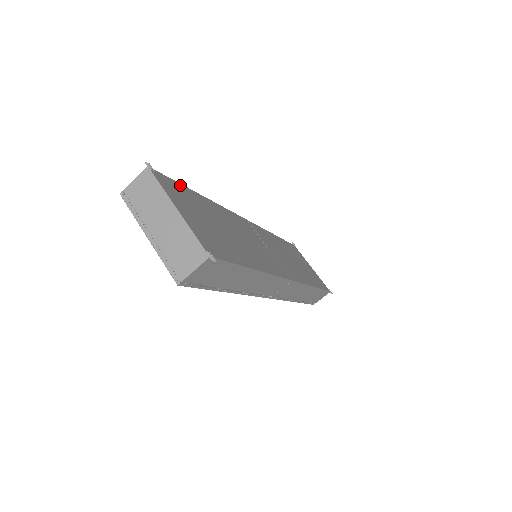
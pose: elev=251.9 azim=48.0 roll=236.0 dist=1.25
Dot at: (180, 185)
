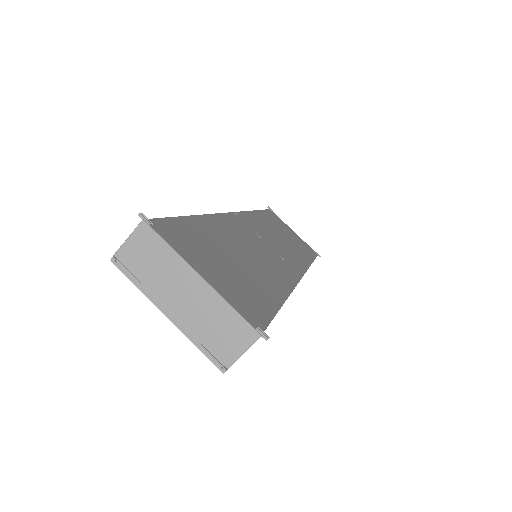
Dot at: (177, 220)
